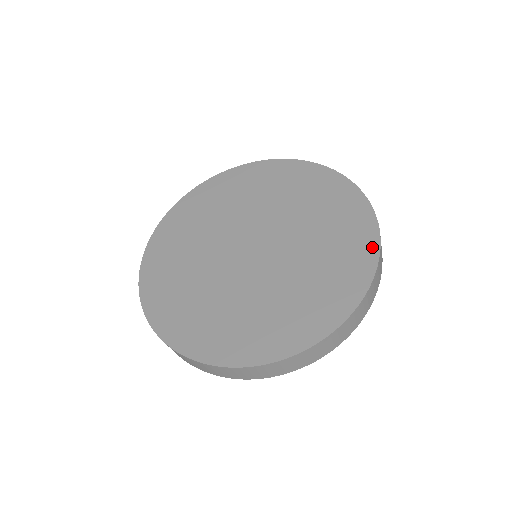
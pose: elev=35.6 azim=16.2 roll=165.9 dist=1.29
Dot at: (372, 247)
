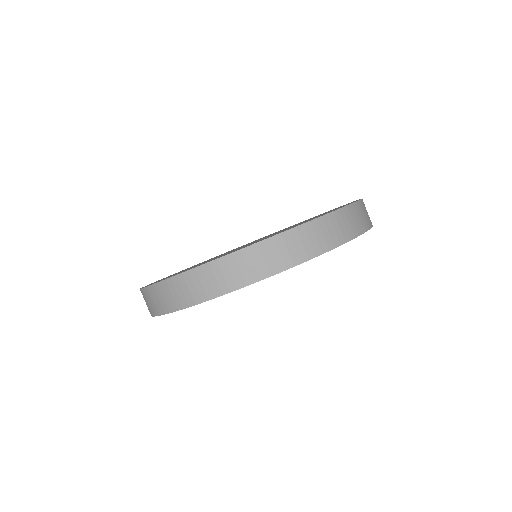
Dot at: occluded
